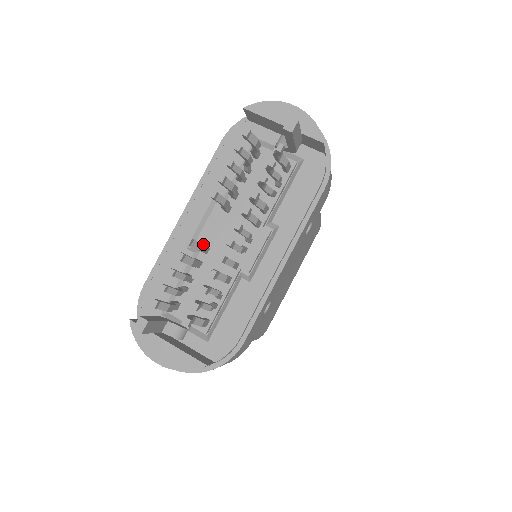
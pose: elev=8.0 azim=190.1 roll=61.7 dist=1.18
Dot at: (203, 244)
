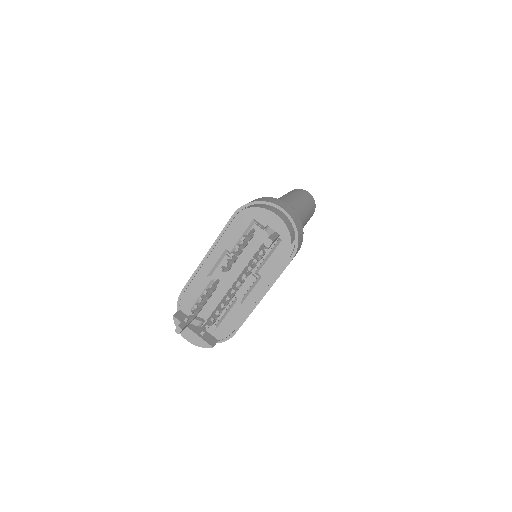
Dot at: (216, 277)
